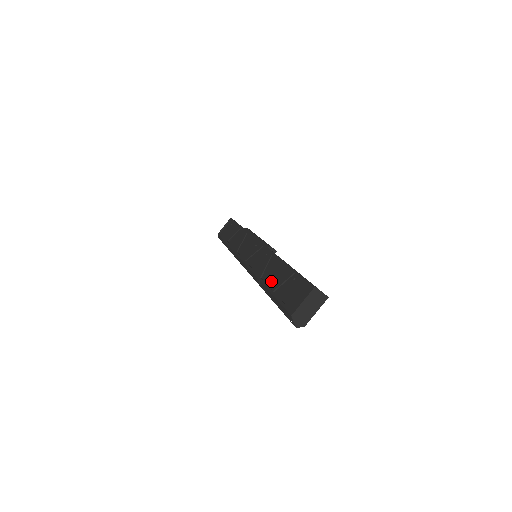
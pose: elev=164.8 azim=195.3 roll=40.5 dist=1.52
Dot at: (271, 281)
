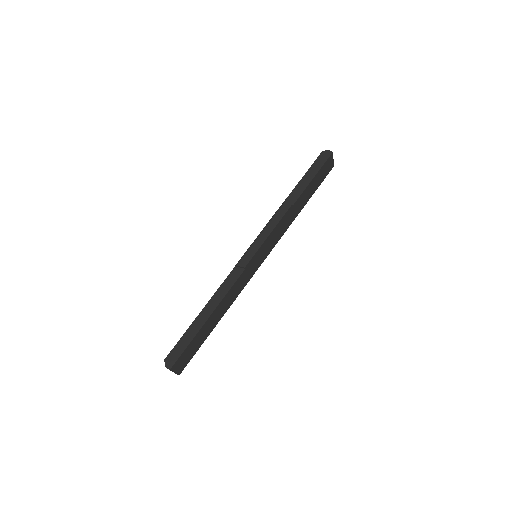
Dot at: occluded
